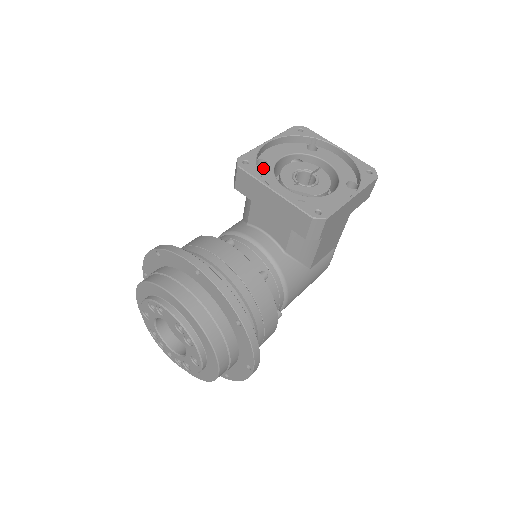
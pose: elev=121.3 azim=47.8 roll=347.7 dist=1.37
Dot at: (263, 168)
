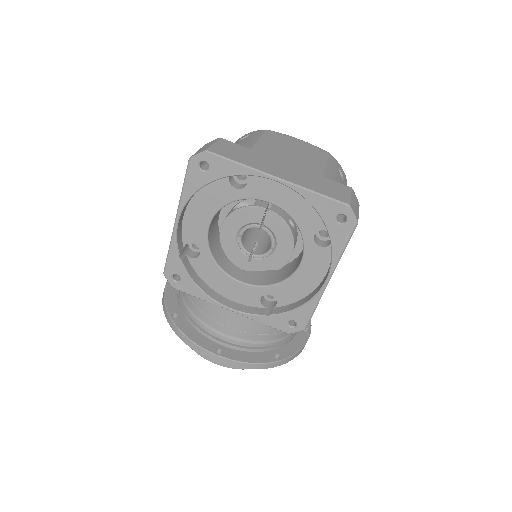
Dot at: (198, 260)
